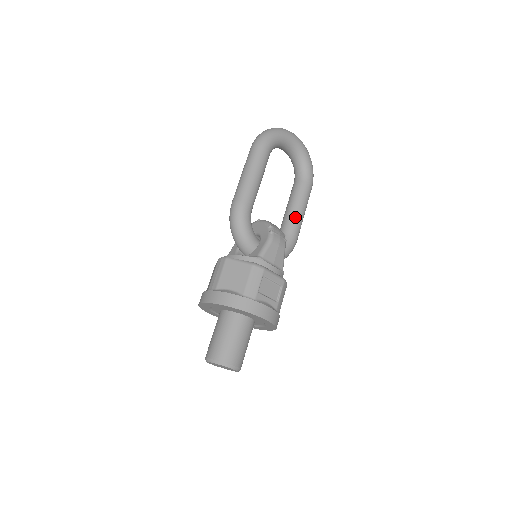
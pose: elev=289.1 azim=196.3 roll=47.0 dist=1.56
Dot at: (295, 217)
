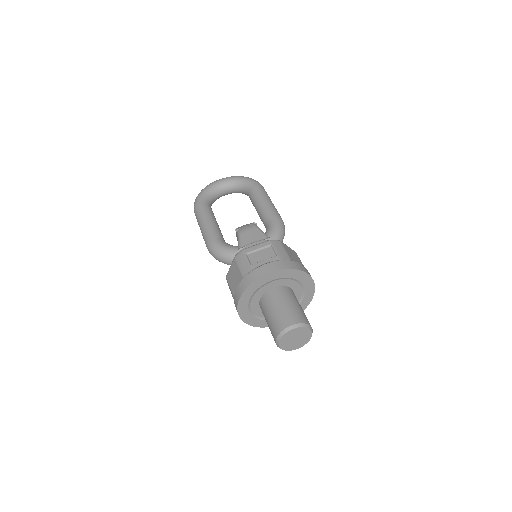
Dot at: (262, 209)
